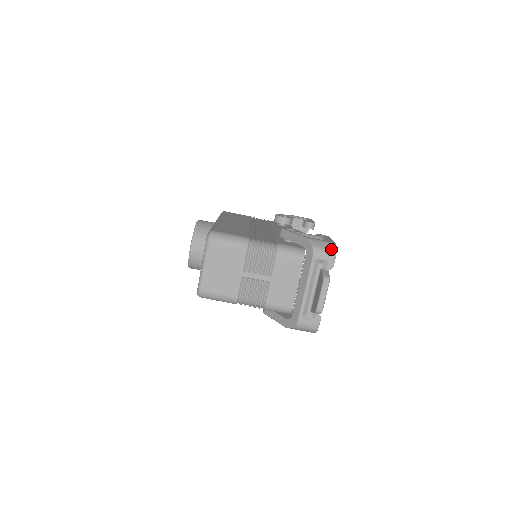
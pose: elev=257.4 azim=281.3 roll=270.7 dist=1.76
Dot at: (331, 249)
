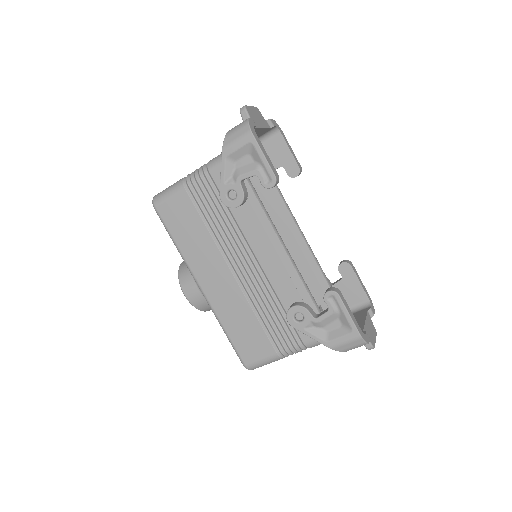
Dot at: (361, 345)
